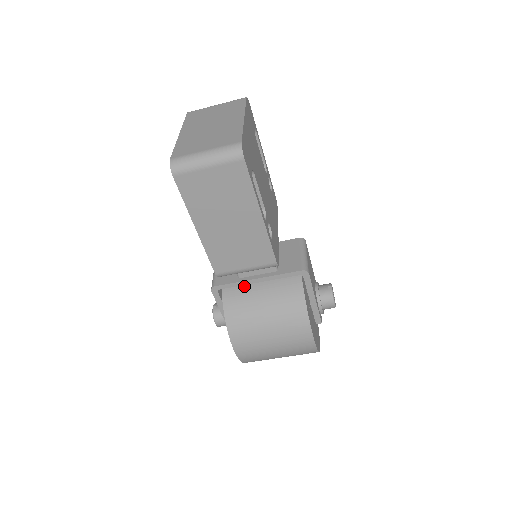
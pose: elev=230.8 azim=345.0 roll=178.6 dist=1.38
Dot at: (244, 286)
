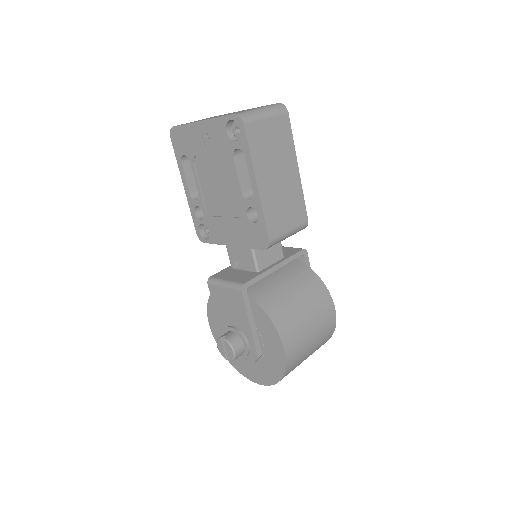
Dot at: (262, 283)
